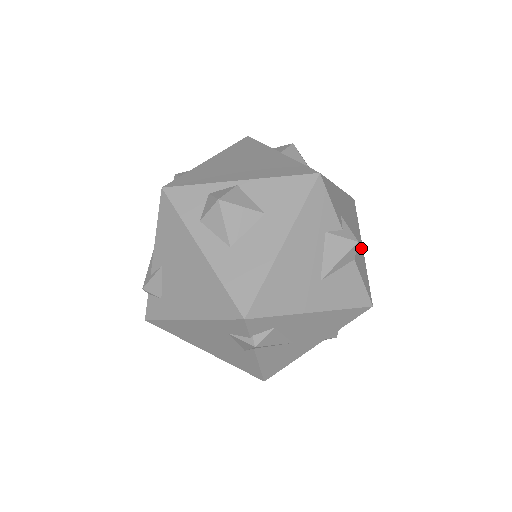
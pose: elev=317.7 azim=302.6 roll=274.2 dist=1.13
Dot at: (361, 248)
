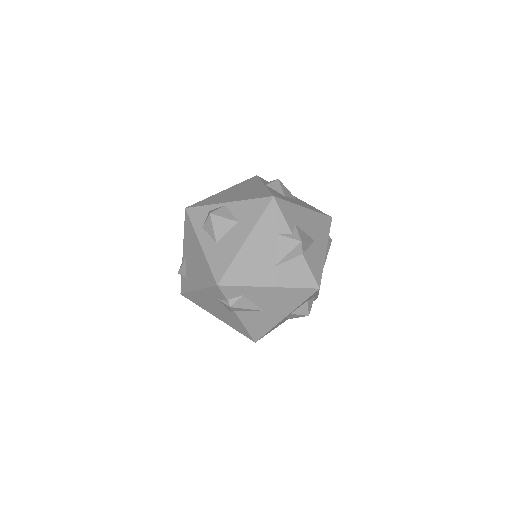
Dot at: (323, 250)
